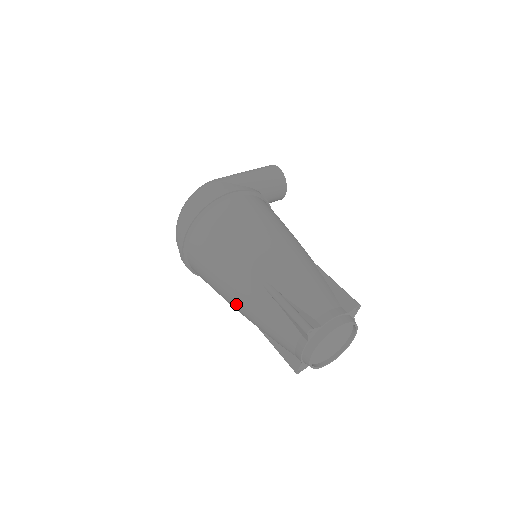
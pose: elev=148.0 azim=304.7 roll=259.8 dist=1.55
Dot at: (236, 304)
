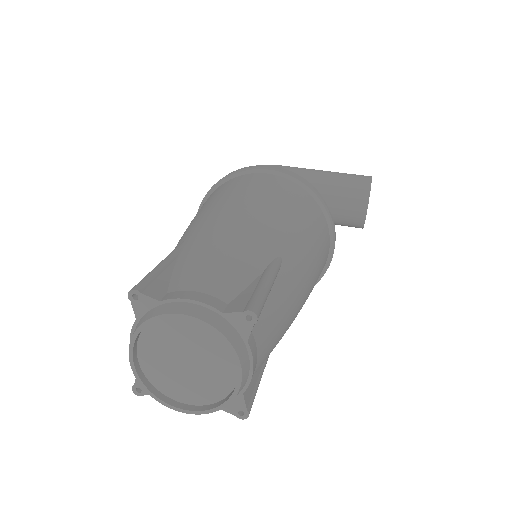
Dot at: occluded
